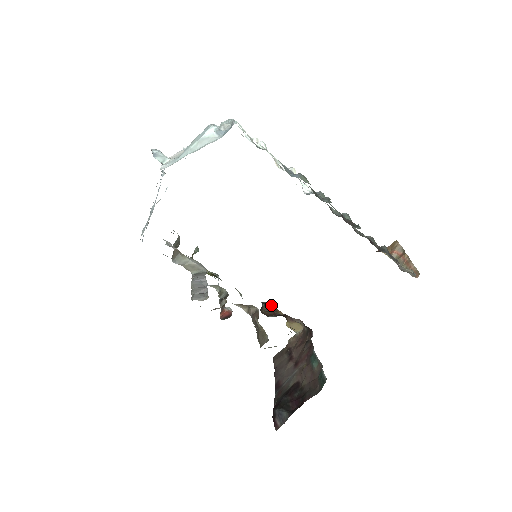
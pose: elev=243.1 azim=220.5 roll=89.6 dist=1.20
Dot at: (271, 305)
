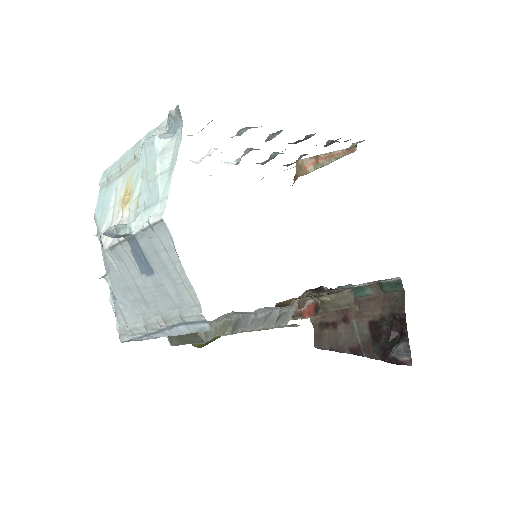
Dot at: (278, 306)
